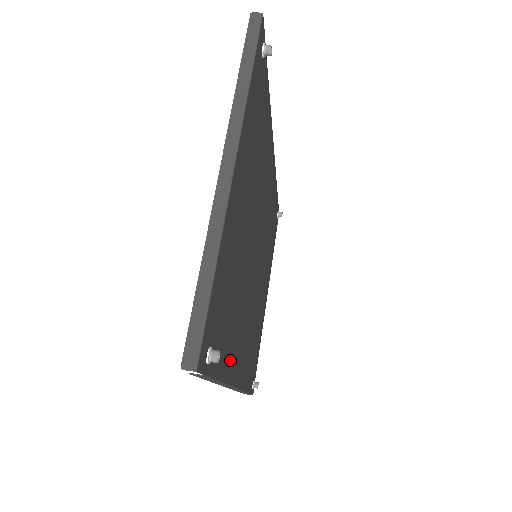
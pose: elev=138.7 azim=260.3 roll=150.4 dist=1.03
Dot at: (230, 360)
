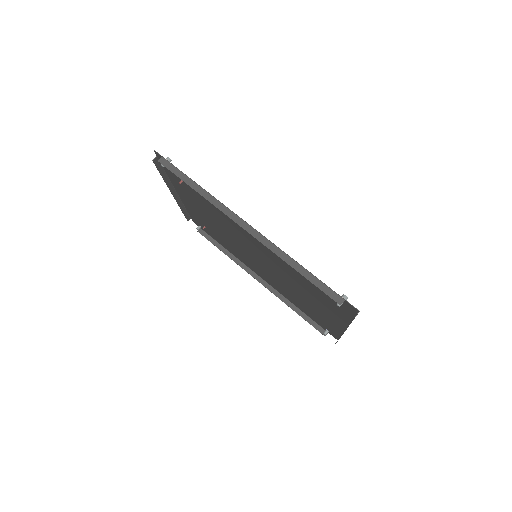
Dot at: (287, 297)
